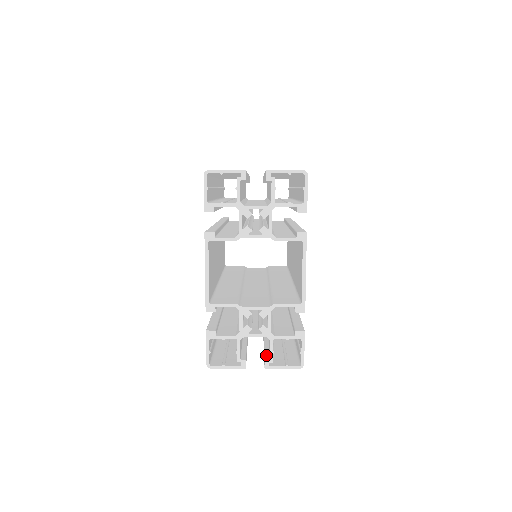
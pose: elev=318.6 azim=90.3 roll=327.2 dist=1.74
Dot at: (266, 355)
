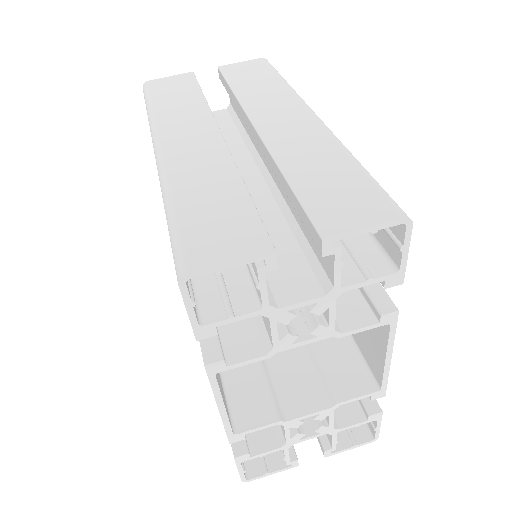
Dot at: occluded
